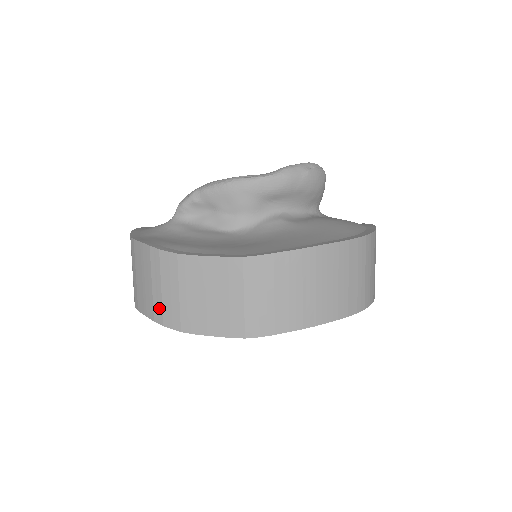
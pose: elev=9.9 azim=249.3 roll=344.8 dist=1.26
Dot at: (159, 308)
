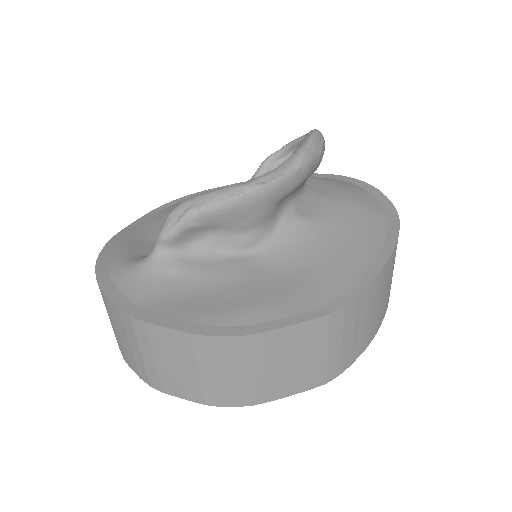
Dot at: (215, 393)
